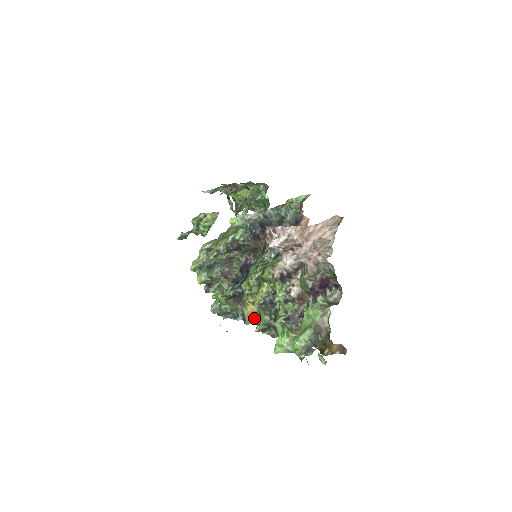
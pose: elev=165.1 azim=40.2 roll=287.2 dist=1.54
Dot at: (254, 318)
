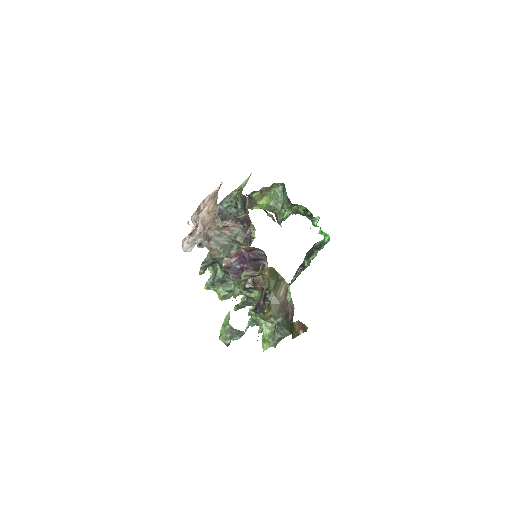
Dot at: occluded
